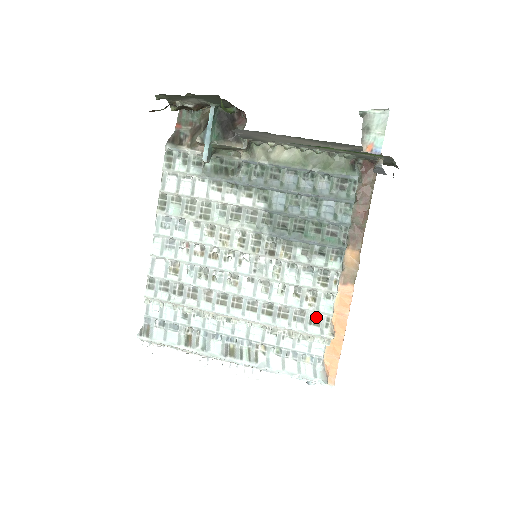
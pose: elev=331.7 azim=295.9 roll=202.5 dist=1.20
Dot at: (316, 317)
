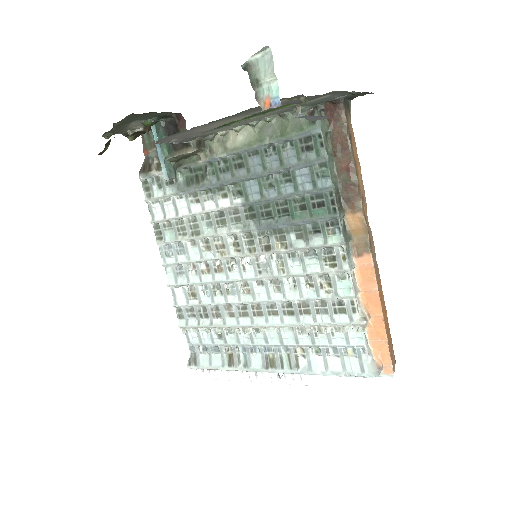
Dot at: (339, 304)
